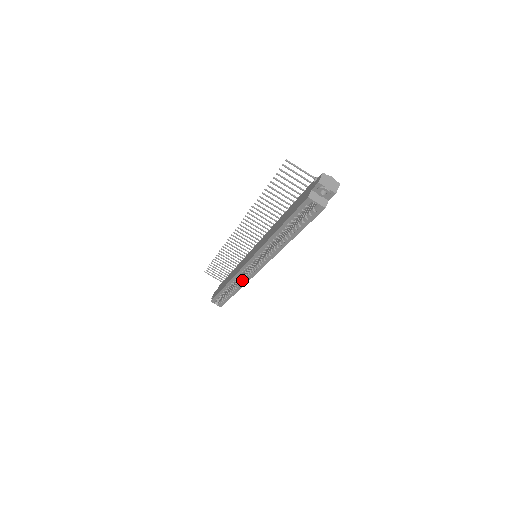
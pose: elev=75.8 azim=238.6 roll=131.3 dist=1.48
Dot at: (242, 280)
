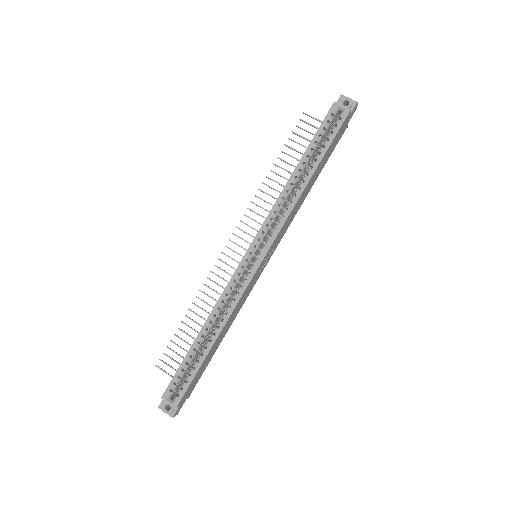
Dot at: (232, 299)
